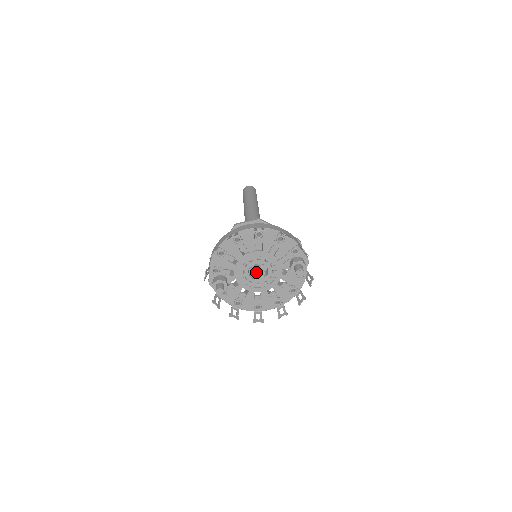
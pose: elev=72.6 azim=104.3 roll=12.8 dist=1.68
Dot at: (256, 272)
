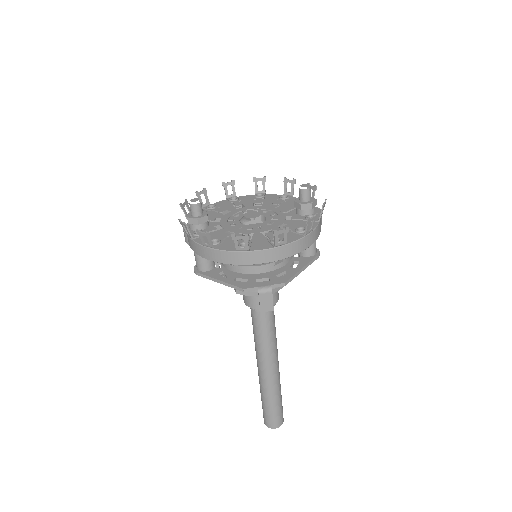
Dot at: (249, 214)
